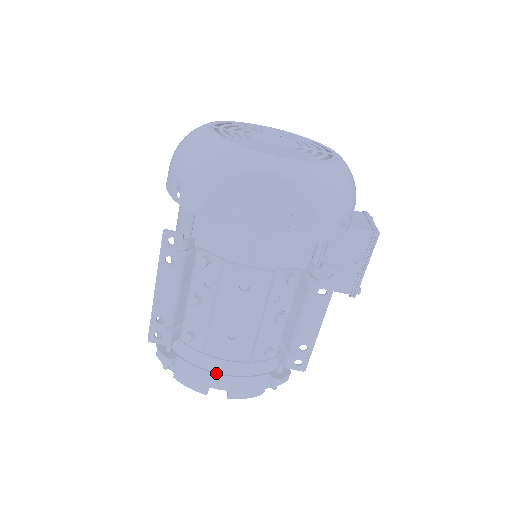
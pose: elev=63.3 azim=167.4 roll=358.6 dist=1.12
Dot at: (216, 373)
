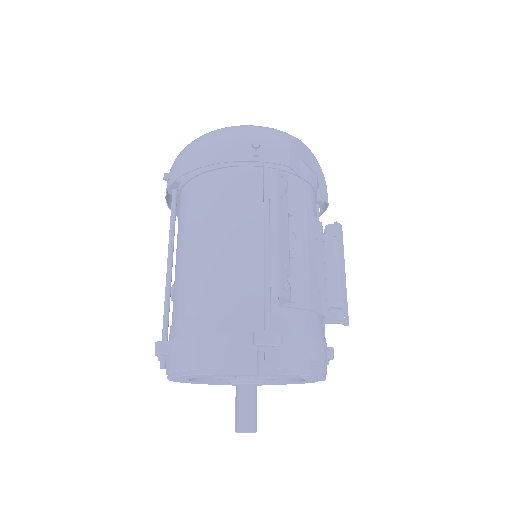
Dot at: (316, 338)
